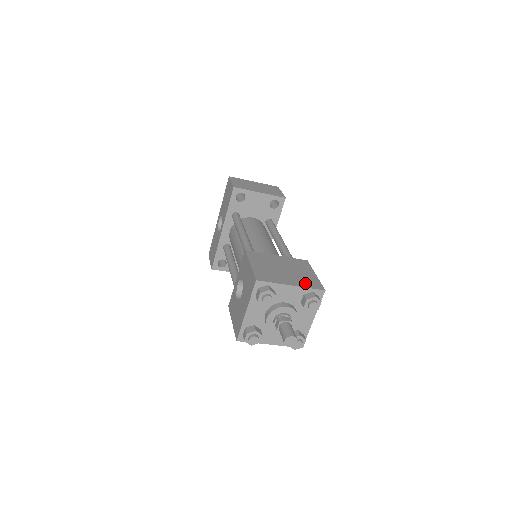
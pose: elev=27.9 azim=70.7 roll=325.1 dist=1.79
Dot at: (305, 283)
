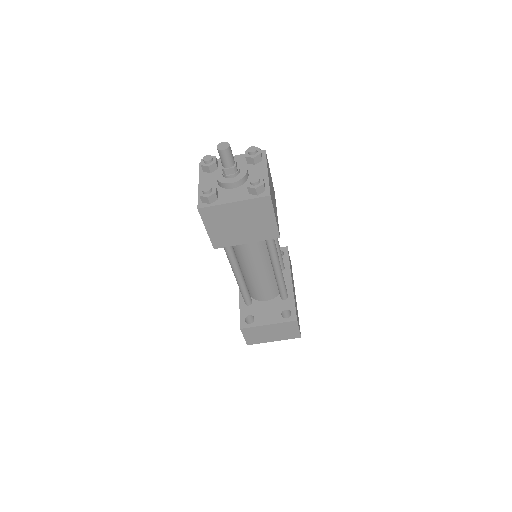
Dot at: occluded
